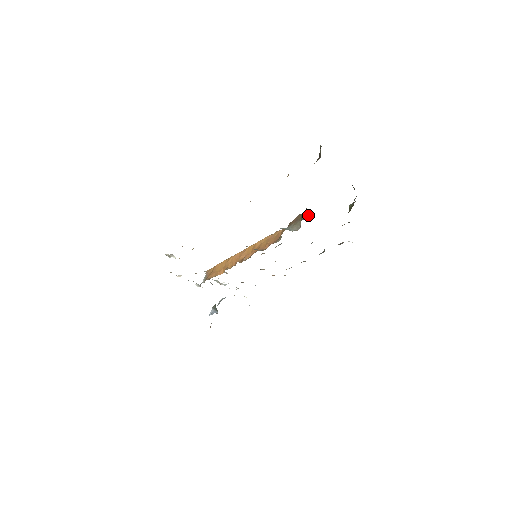
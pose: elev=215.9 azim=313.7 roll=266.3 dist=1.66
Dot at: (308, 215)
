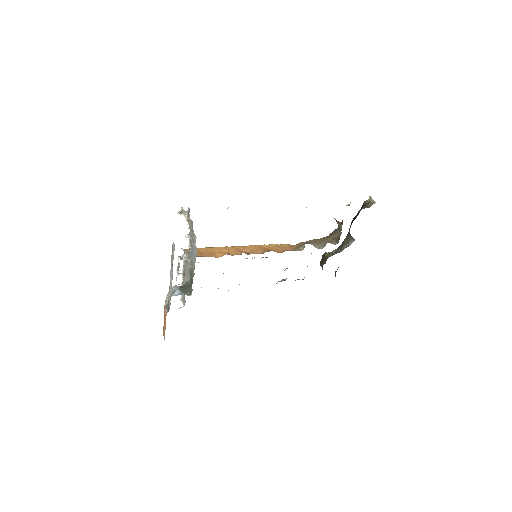
Dot at: (335, 241)
